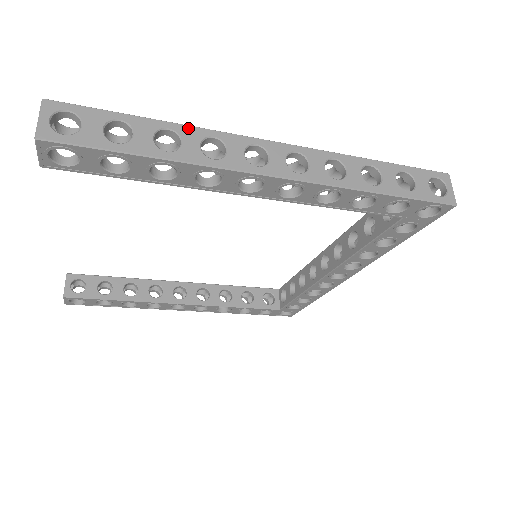
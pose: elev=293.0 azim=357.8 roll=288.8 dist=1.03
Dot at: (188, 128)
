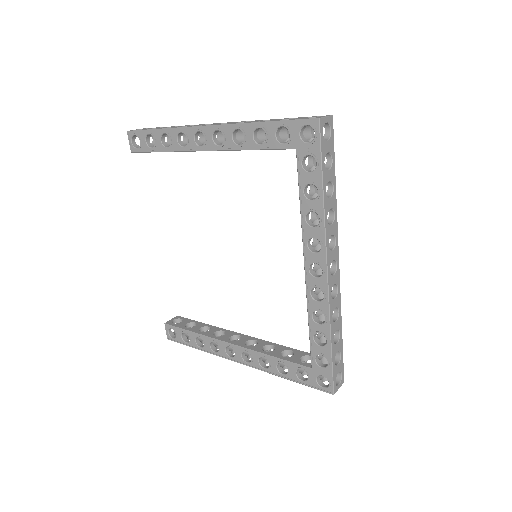
Dot at: occluded
